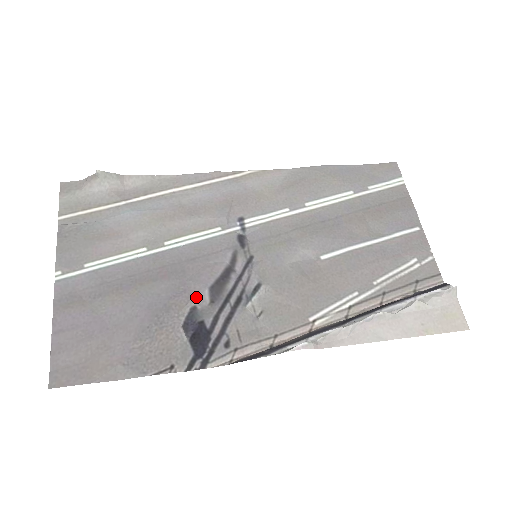
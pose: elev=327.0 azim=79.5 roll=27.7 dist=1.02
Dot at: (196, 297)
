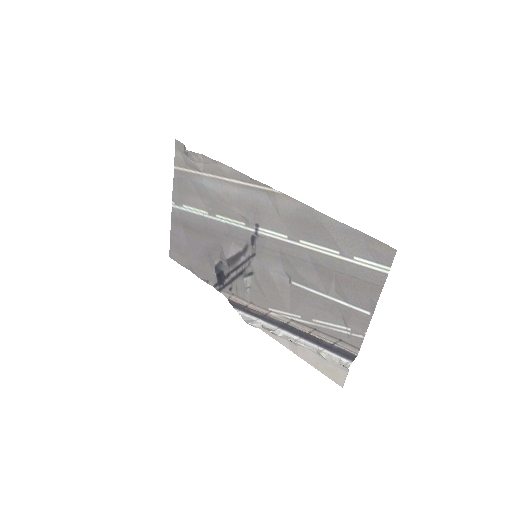
Dot at: (222, 258)
